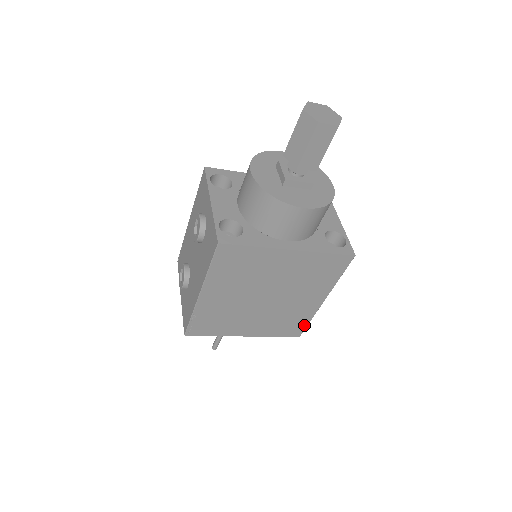
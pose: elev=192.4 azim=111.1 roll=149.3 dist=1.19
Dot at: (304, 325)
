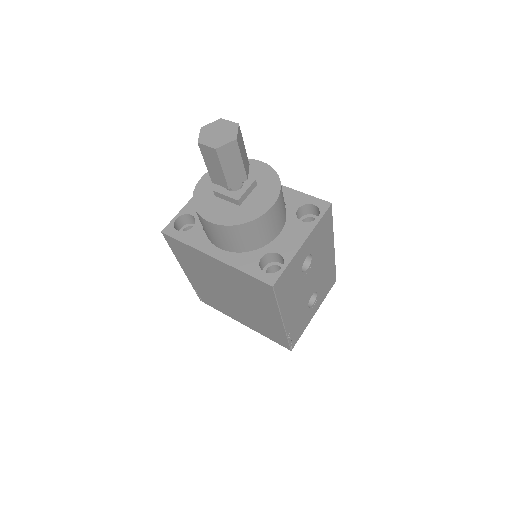
Dot at: (285, 340)
